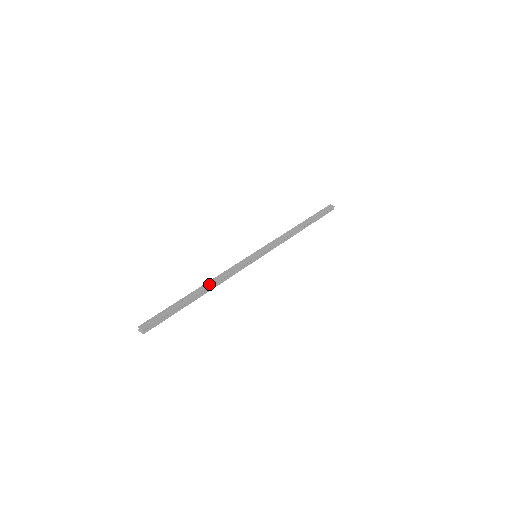
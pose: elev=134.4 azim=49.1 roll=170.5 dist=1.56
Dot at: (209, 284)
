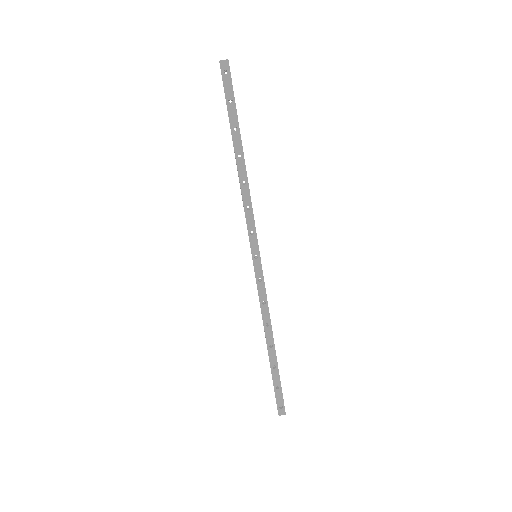
Dot at: (269, 335)
